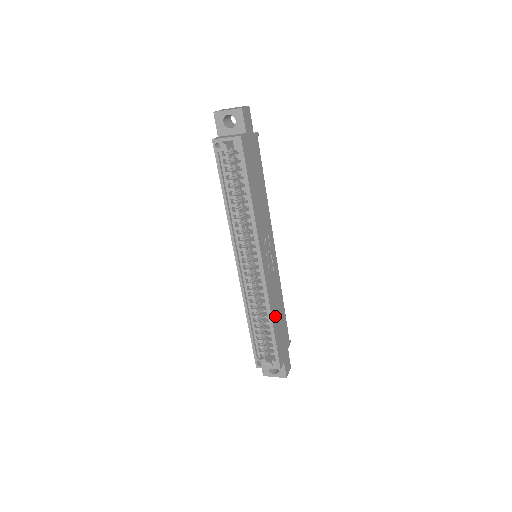
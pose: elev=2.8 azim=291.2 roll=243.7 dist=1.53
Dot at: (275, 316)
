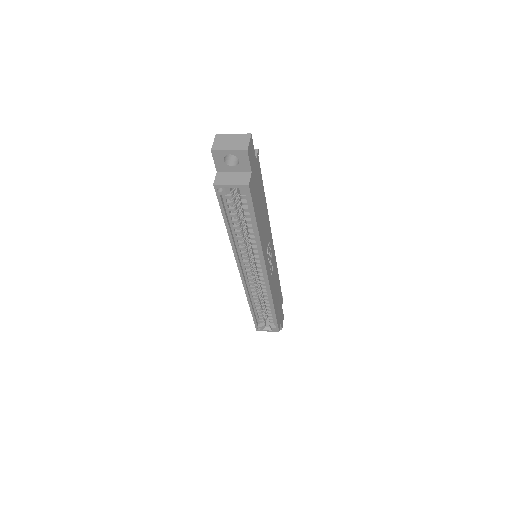
Dot at: (275, 299)
